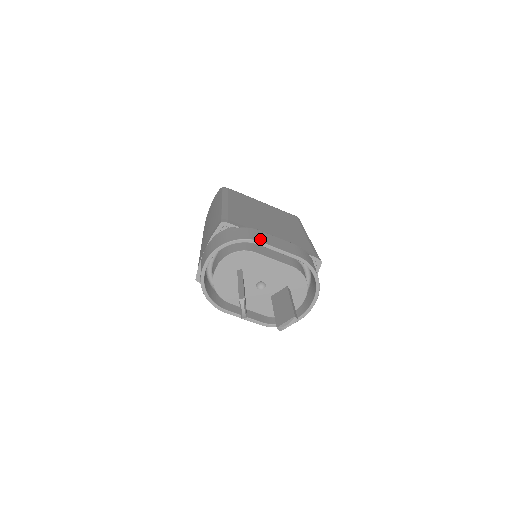
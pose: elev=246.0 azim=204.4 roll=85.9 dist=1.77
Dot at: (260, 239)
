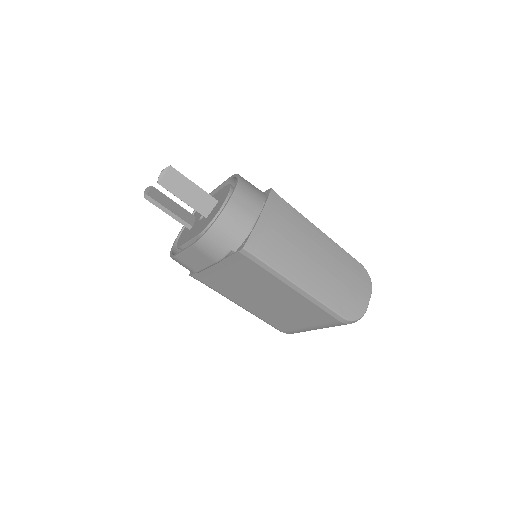
Dot at: occluded
